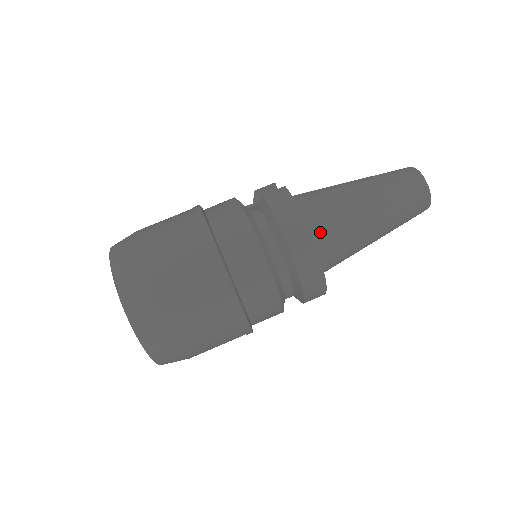
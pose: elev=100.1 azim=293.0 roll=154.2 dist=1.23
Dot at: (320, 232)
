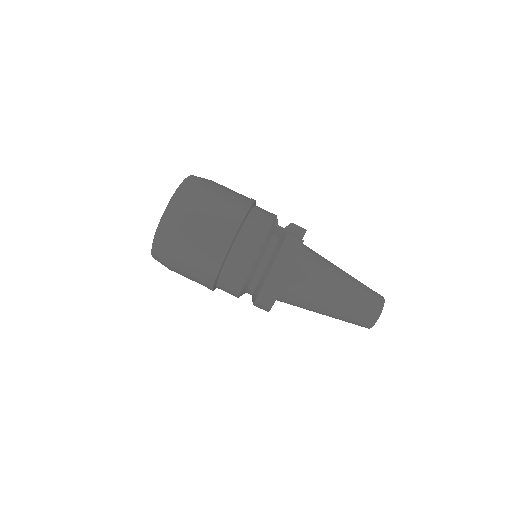
Dot at: (295, 282)
